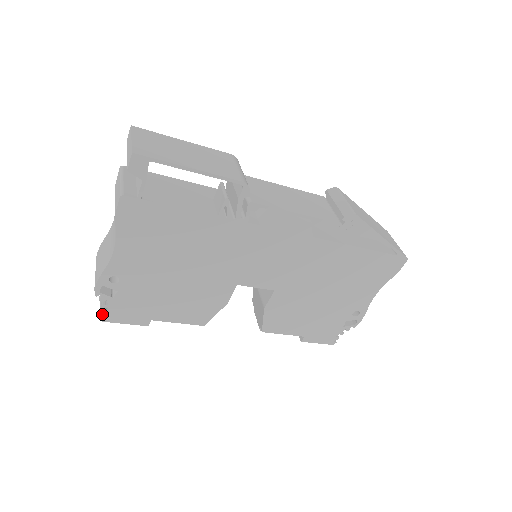
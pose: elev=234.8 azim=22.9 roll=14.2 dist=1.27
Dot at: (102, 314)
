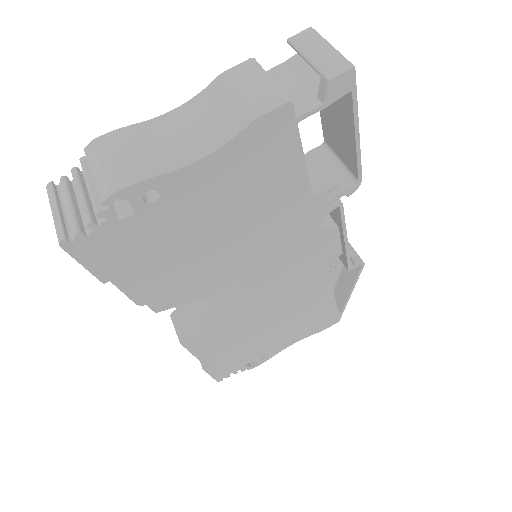
Dot at: (66, 234)
